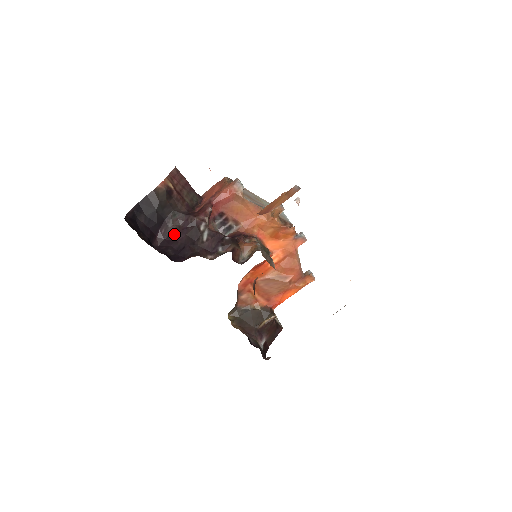
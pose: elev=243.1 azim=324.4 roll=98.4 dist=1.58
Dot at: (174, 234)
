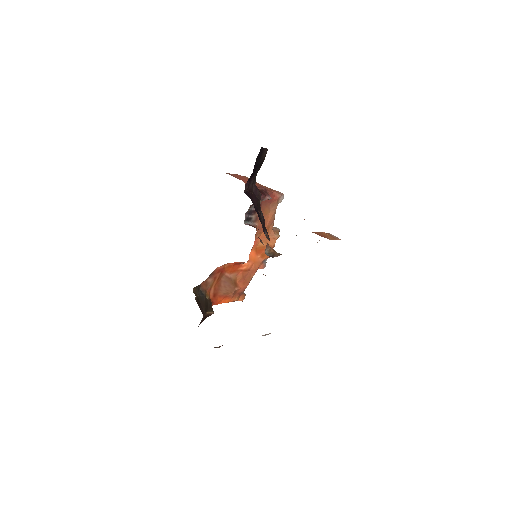
Dot at: (252, 193)
